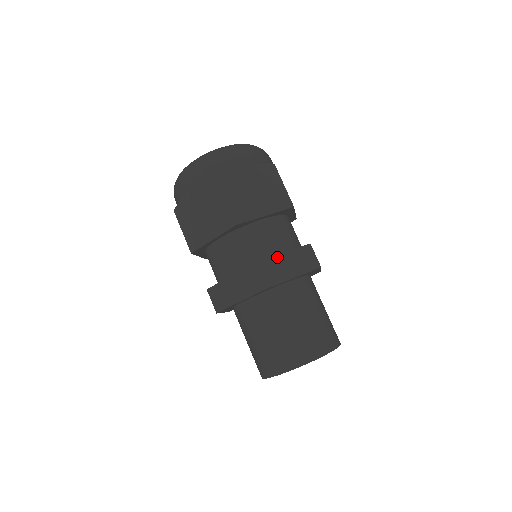
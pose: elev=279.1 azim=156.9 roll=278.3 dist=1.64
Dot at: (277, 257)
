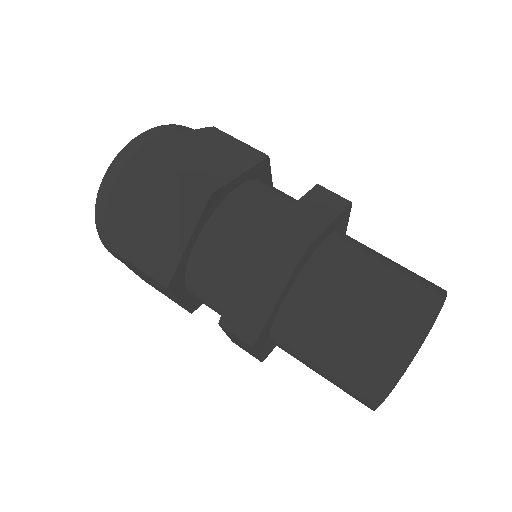
Dot at: occluded
